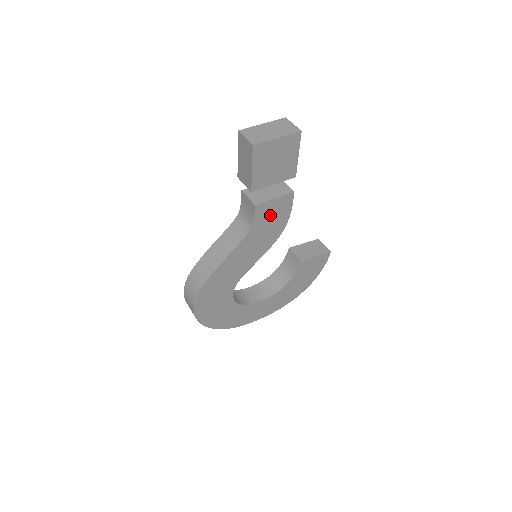
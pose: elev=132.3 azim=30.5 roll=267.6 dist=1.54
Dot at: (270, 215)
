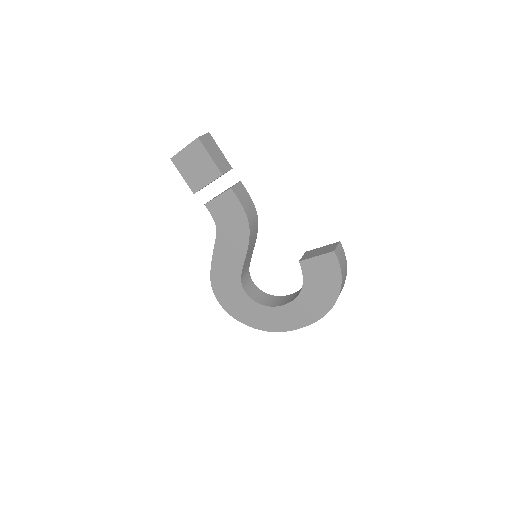
Dot at: (225, 212)
